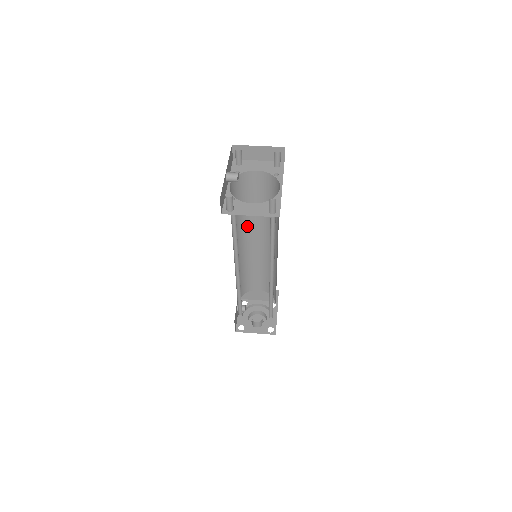
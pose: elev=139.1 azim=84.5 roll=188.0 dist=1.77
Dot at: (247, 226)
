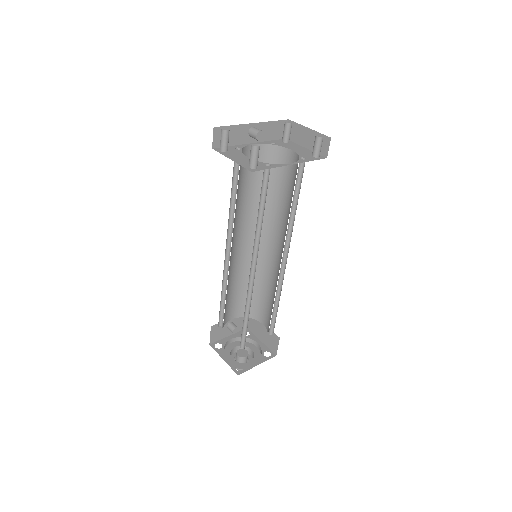
Dot at: (269, 222)
